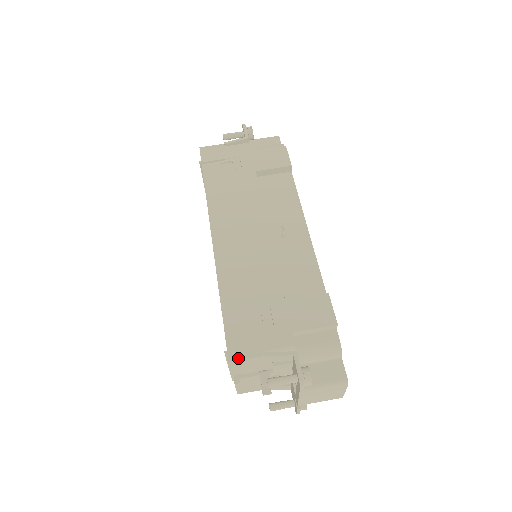
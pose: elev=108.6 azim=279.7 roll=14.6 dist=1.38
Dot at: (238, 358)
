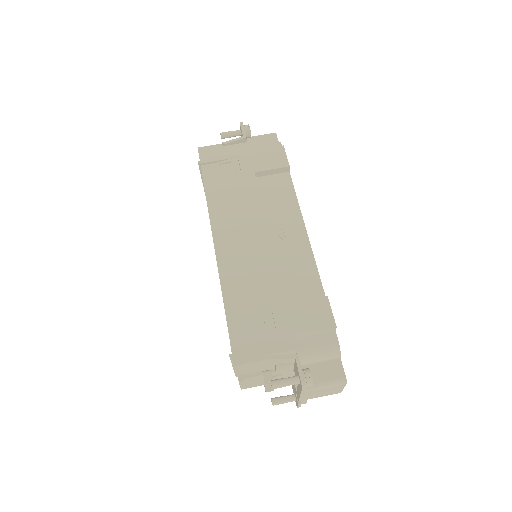
Dot at: (243, 362)
